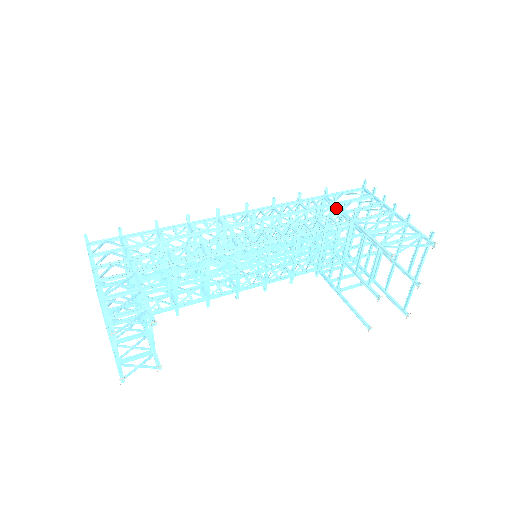
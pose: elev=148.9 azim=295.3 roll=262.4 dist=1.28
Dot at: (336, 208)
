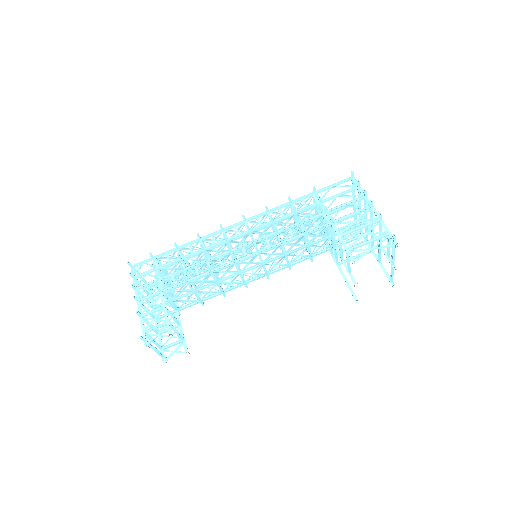
Dot at: (322, 206)
